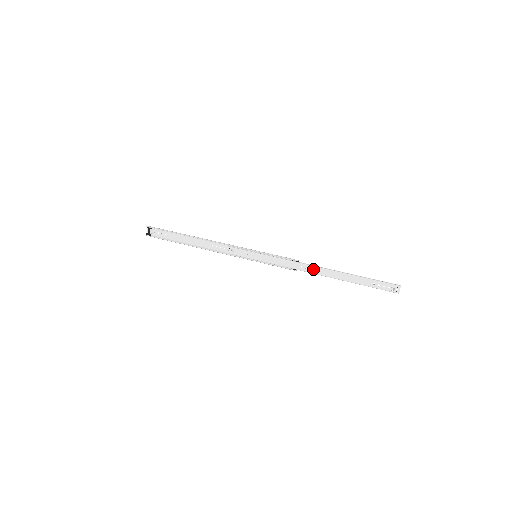
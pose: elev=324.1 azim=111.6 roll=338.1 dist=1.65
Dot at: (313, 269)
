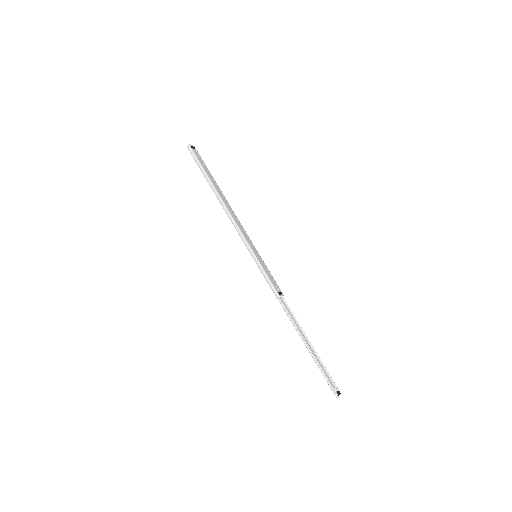
Dot at: (288, 314)
